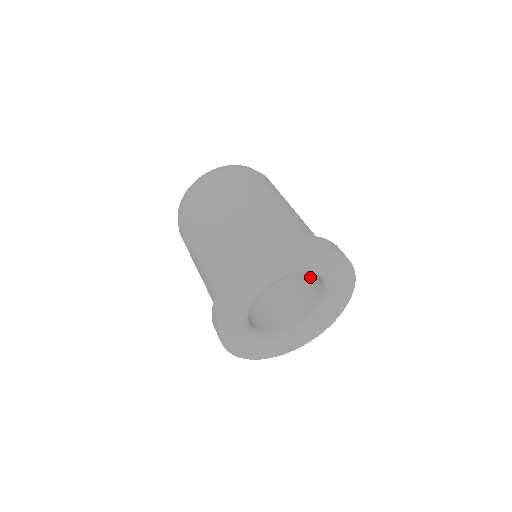
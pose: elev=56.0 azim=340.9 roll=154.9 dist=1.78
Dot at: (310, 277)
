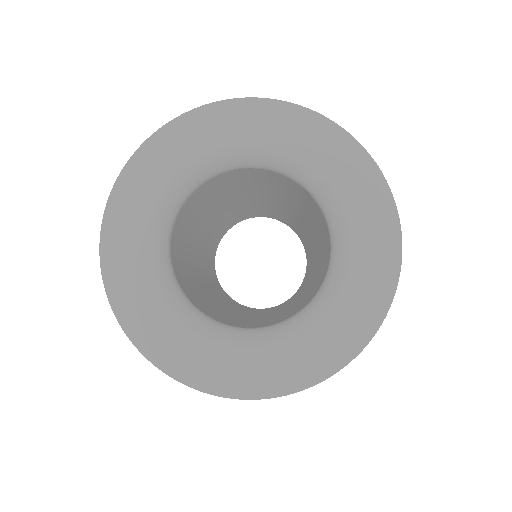
Dot at: (310, 208)
